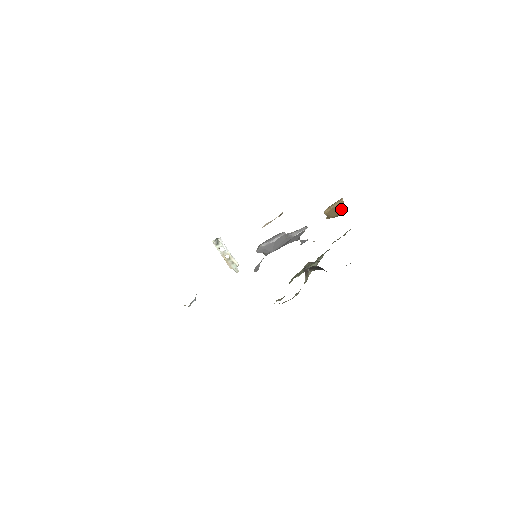
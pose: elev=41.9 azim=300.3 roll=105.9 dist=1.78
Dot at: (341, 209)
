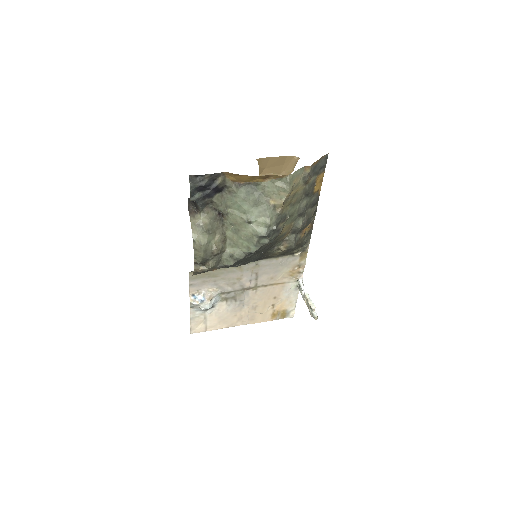
Dot at: occluded
